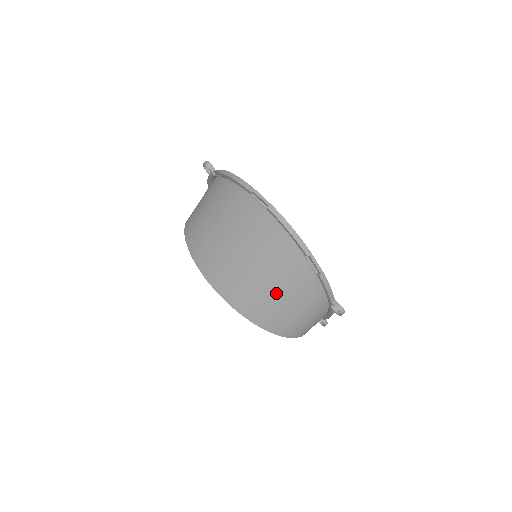
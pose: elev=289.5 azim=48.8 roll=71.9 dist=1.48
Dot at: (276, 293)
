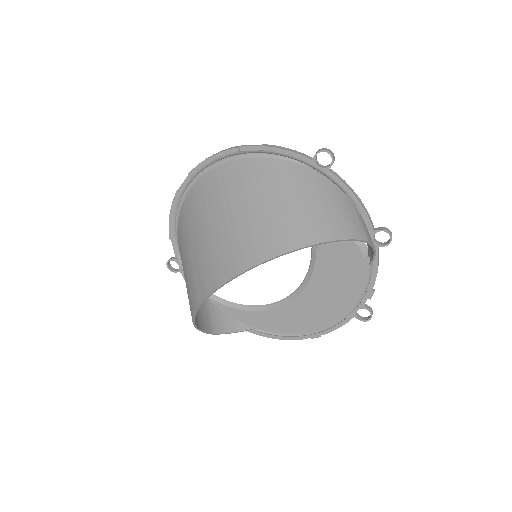
Dot at: (262, 205)
